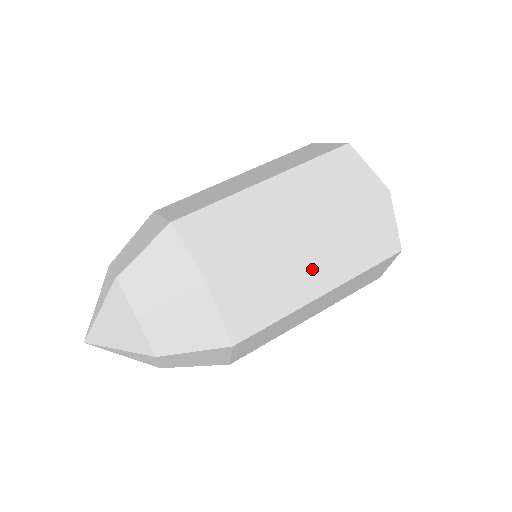
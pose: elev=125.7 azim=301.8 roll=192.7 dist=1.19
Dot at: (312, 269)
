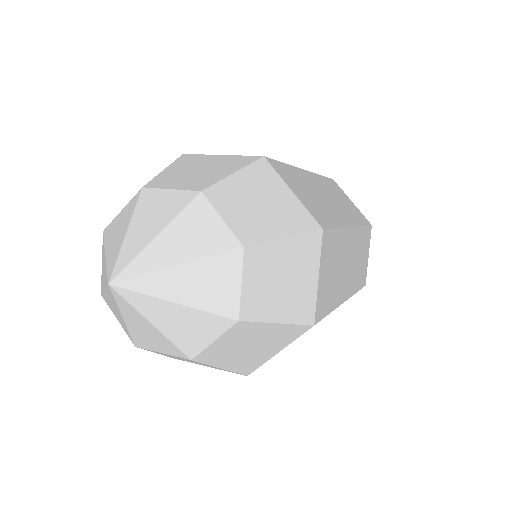
Dot at: occluded
